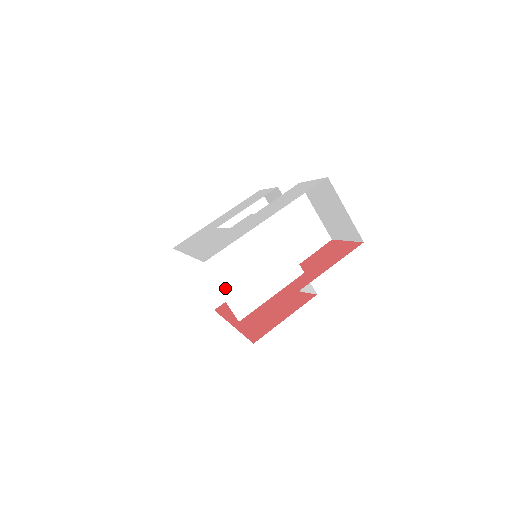
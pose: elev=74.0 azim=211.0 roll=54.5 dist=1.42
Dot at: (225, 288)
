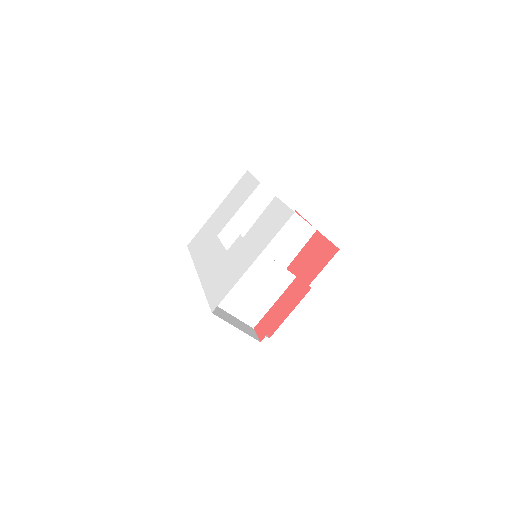
Dot at: (235, 311)
